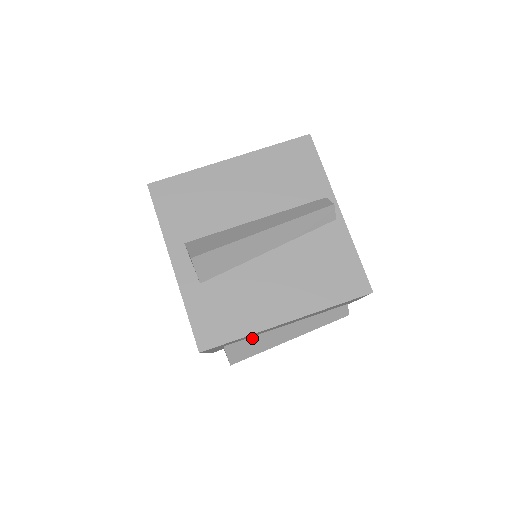
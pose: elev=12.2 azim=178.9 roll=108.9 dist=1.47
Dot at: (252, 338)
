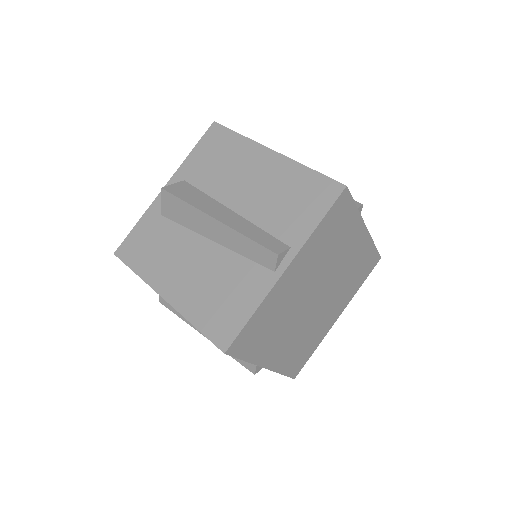
Dot at: occluded
